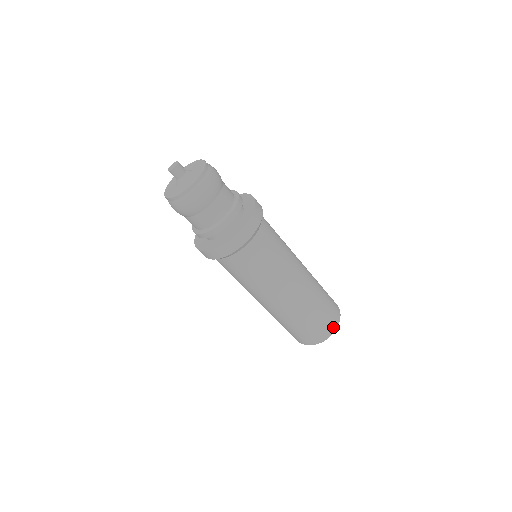
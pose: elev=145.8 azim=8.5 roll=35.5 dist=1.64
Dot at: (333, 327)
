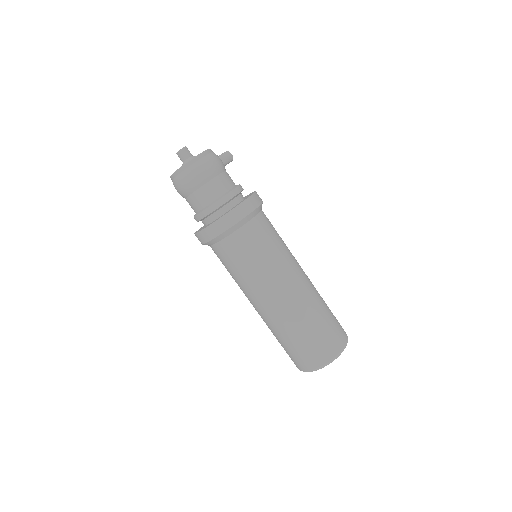
Dot at: (317, 363)
